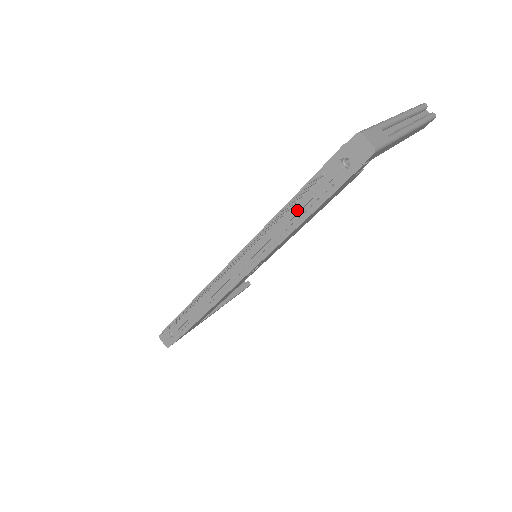
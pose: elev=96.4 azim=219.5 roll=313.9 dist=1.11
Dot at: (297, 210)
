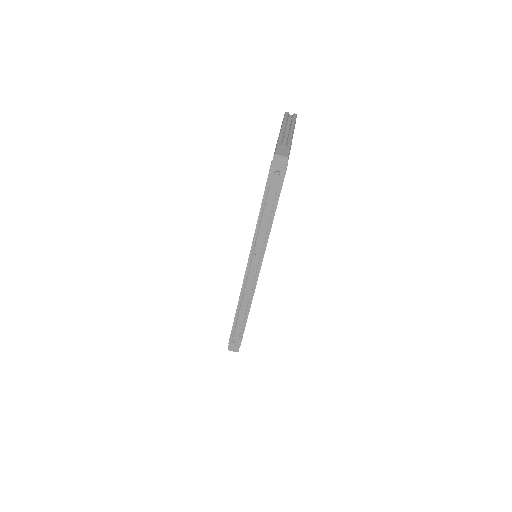
Dot at: (267, 213)
